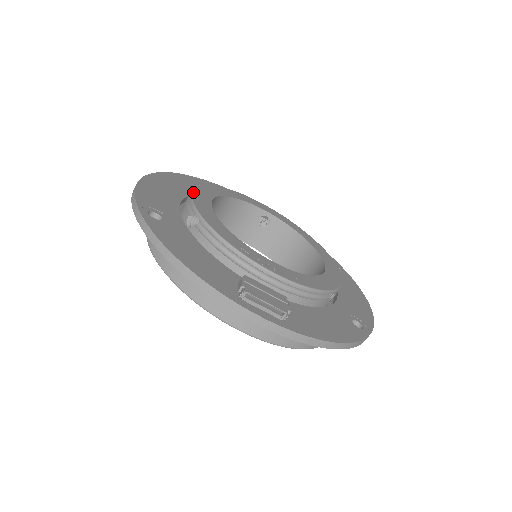
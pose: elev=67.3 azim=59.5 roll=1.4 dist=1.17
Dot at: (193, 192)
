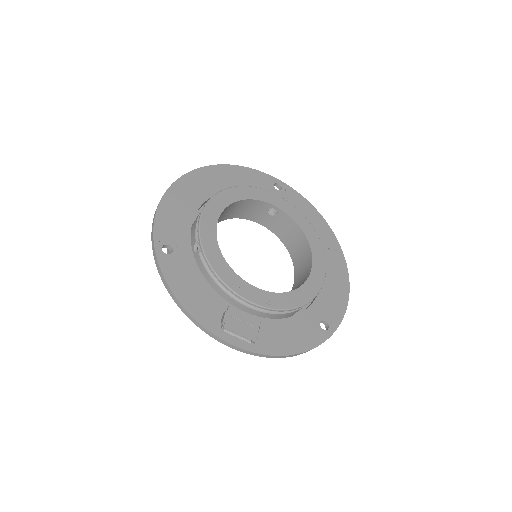
Dot at: (202, 214)
